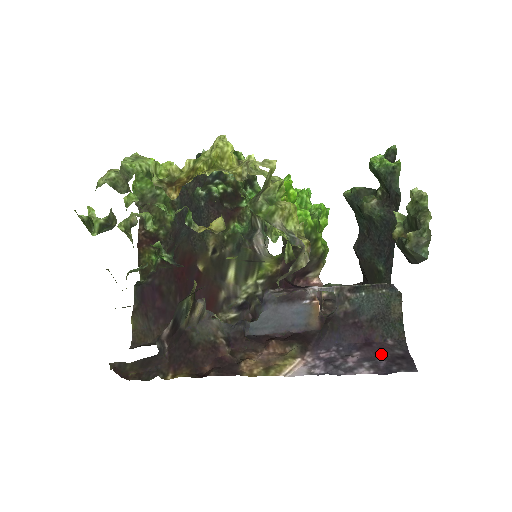
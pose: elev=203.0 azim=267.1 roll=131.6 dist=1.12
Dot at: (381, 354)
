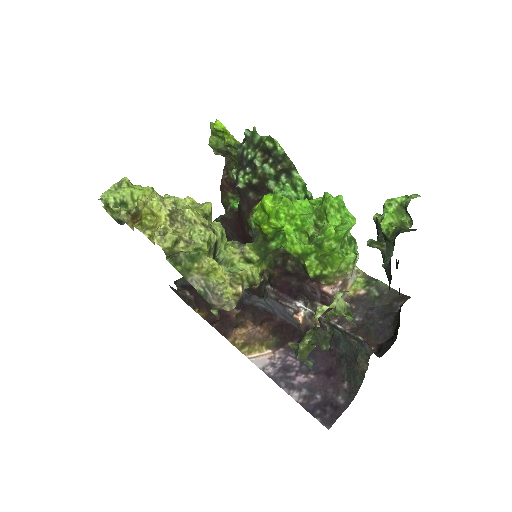
Dot at: (326, 391)
